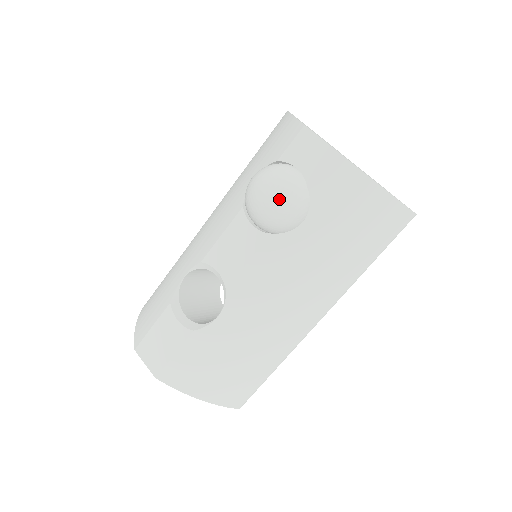
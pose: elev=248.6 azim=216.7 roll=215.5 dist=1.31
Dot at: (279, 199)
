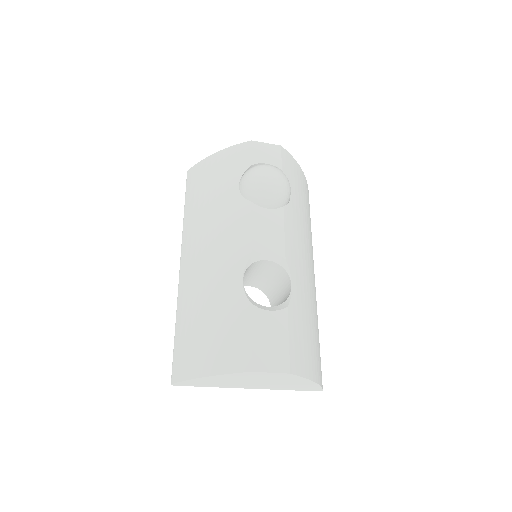
Dot at: (281, 176)
